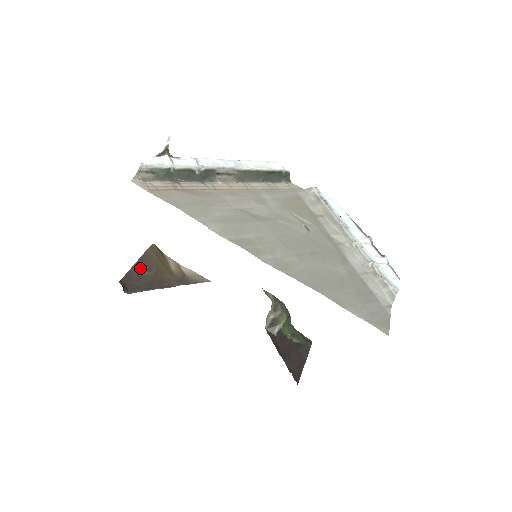
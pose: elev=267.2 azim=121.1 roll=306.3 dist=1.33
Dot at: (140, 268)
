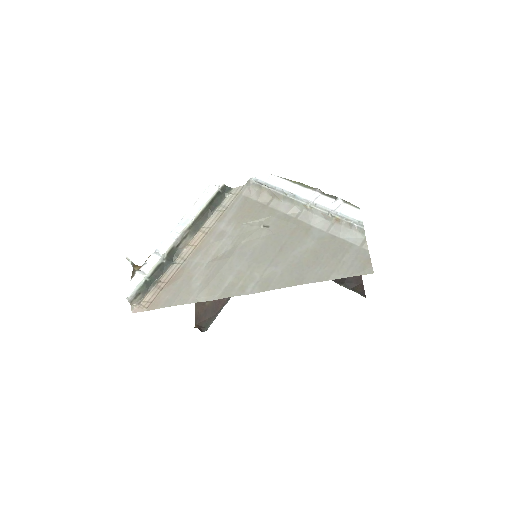
Dot at: (200, 304)
